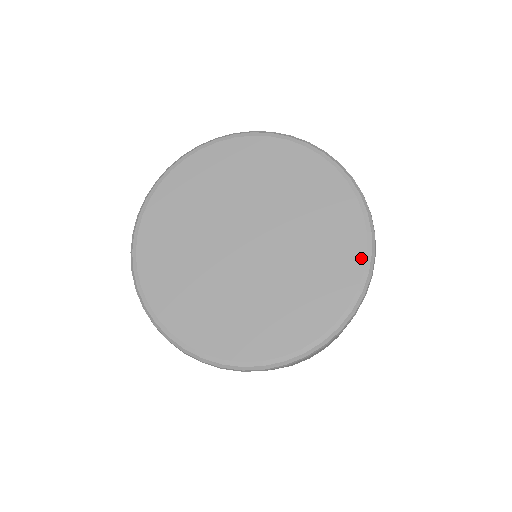
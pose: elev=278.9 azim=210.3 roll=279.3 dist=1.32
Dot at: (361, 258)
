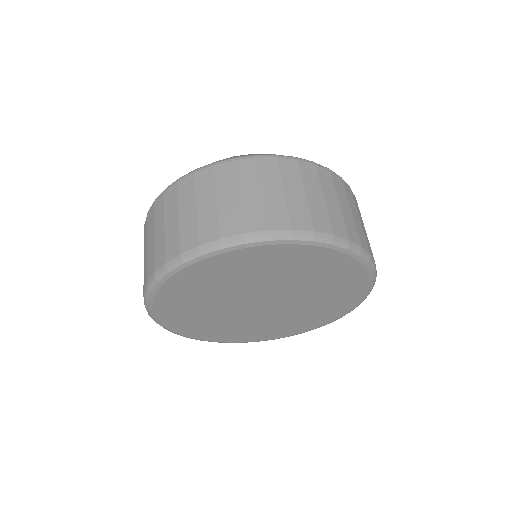
Dot at: (308, 330)
